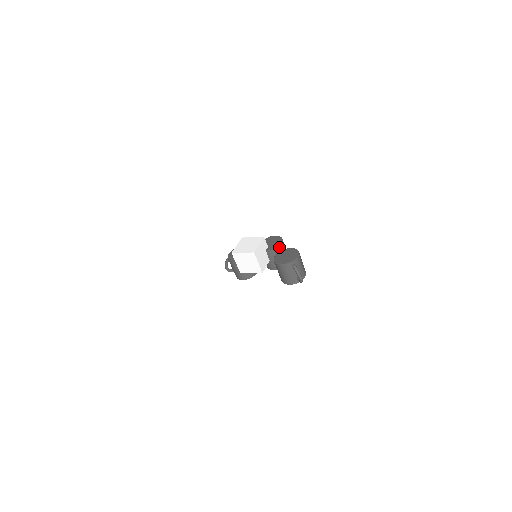
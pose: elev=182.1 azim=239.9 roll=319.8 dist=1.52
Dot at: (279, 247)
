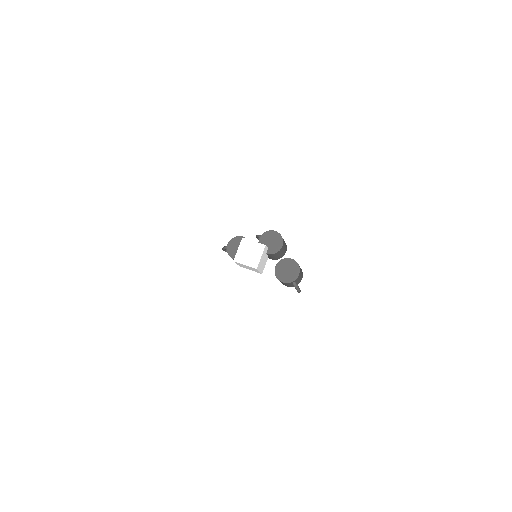
Dot at: (279, 251)
